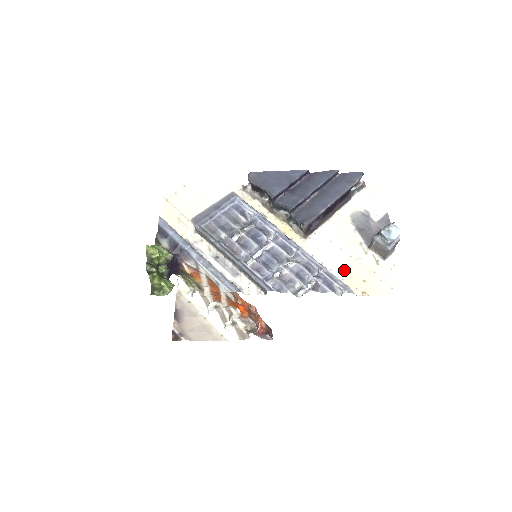
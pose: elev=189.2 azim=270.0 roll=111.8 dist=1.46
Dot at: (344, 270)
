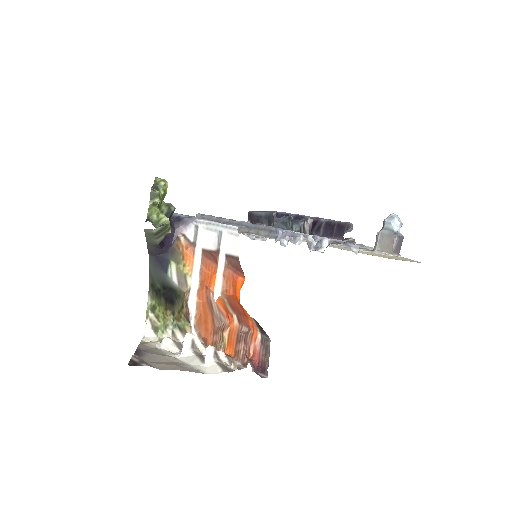
Dot at: occluded
